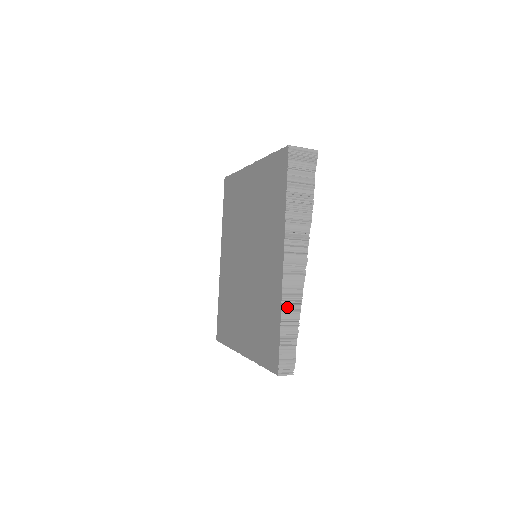
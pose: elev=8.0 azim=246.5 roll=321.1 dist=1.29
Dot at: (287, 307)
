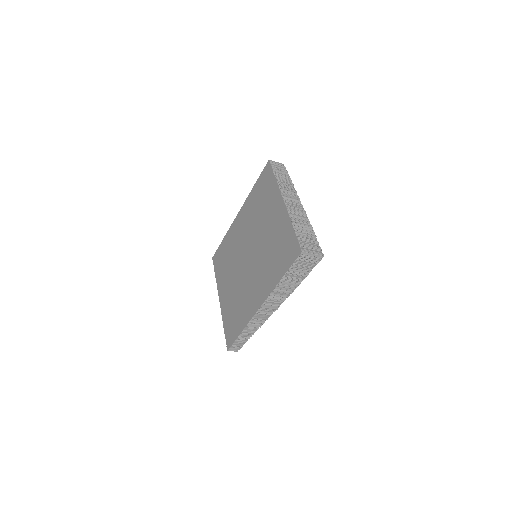
Dot at: (250, 326)
